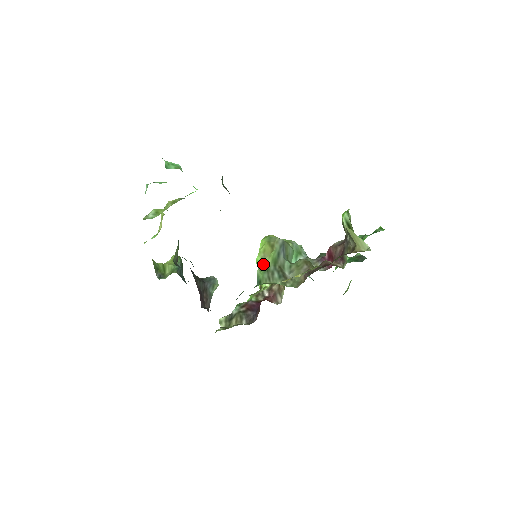
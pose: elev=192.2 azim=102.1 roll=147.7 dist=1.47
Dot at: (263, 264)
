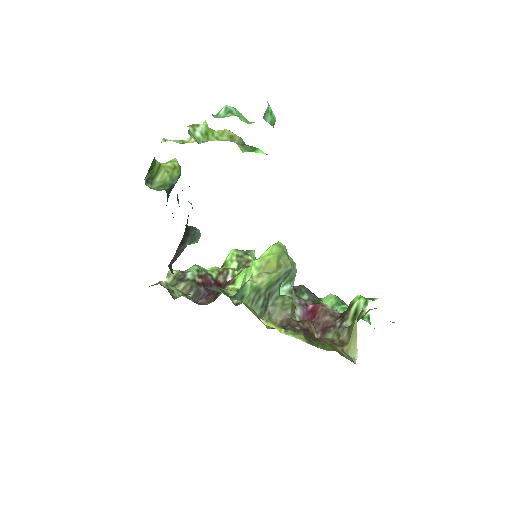
Dot at: (258, 278)
